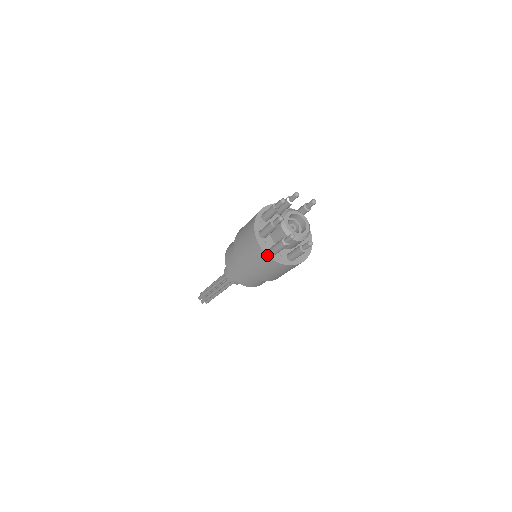
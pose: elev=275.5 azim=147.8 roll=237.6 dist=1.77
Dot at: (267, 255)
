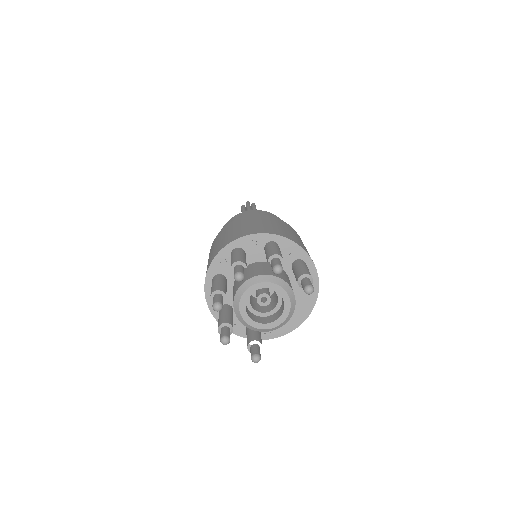
Dot at: (212, 314)
